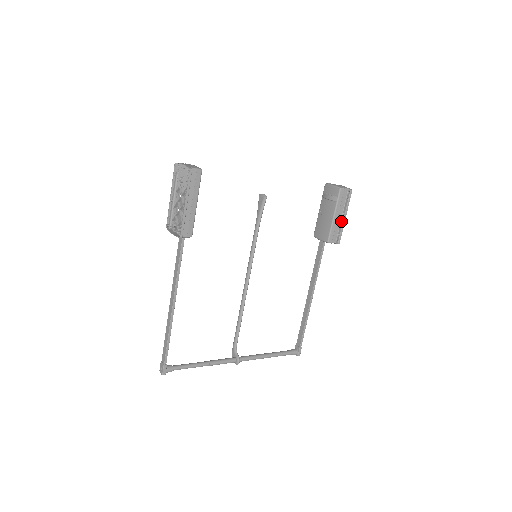
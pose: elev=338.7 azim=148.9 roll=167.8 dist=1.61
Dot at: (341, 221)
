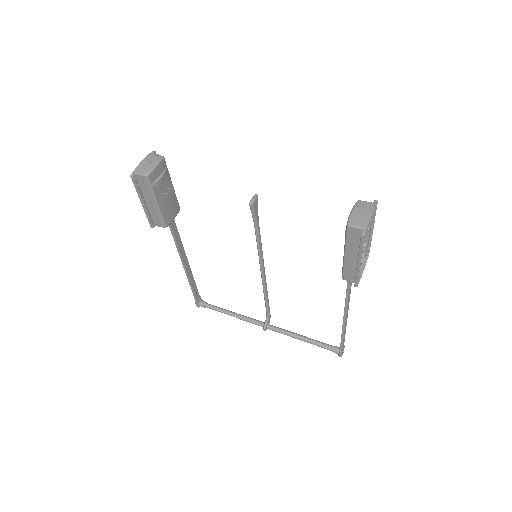
Dot at: (357, 263)
